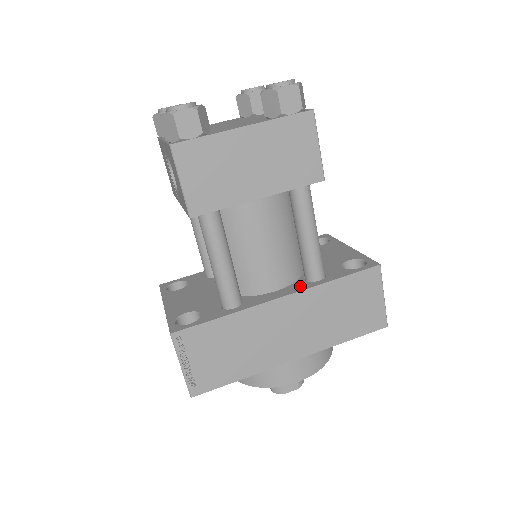
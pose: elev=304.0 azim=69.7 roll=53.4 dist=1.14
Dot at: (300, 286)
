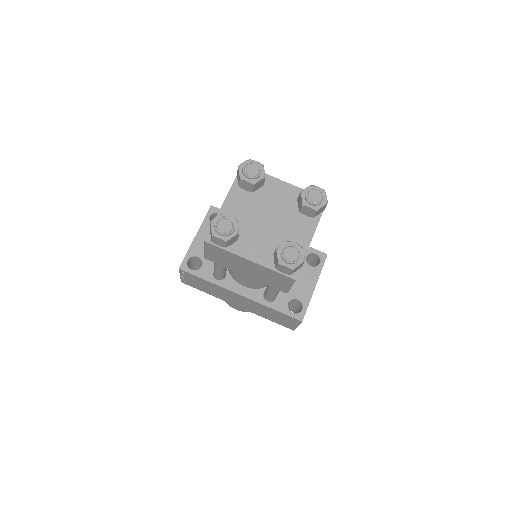
Dot at: (256, 296)
